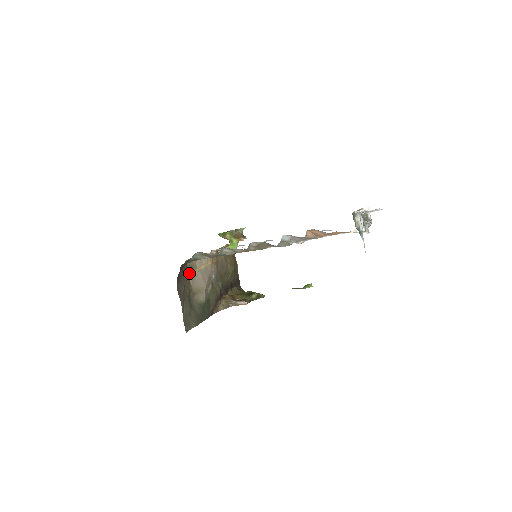
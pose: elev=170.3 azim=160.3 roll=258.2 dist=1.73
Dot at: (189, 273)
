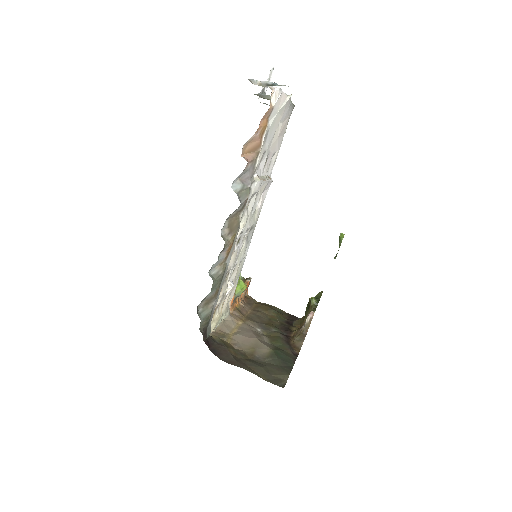
Dot at: (224, 343)
